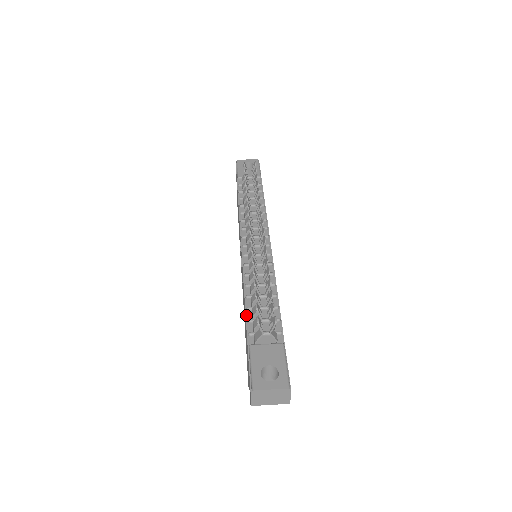
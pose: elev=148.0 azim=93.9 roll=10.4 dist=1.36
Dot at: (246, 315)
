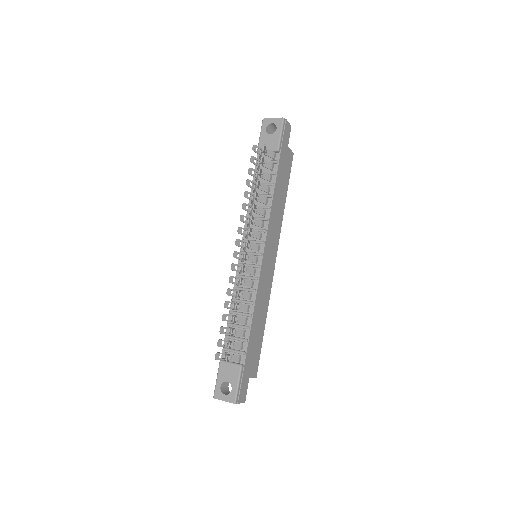
Dot at: (226, 330)
